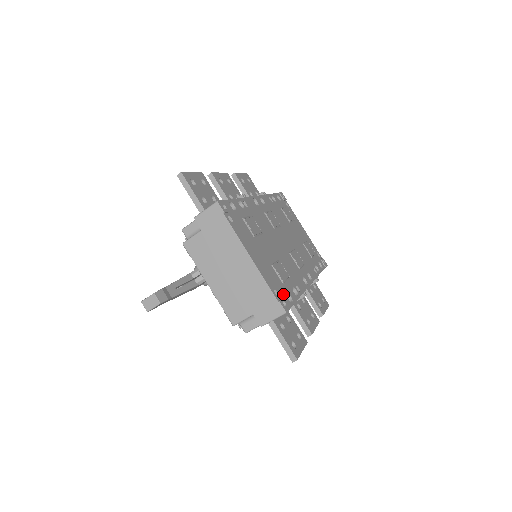
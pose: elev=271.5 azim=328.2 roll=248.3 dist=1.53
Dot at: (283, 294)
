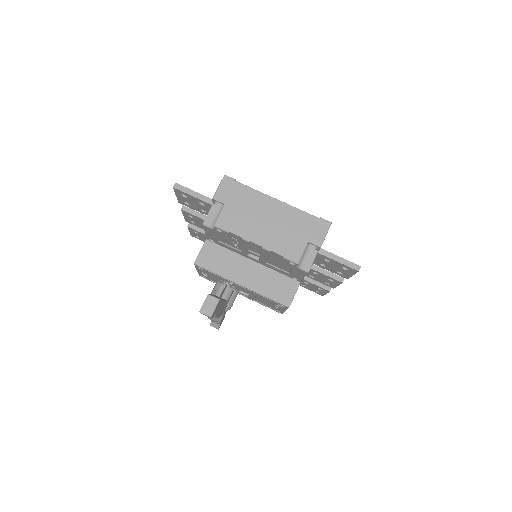
Dot at: occluded
